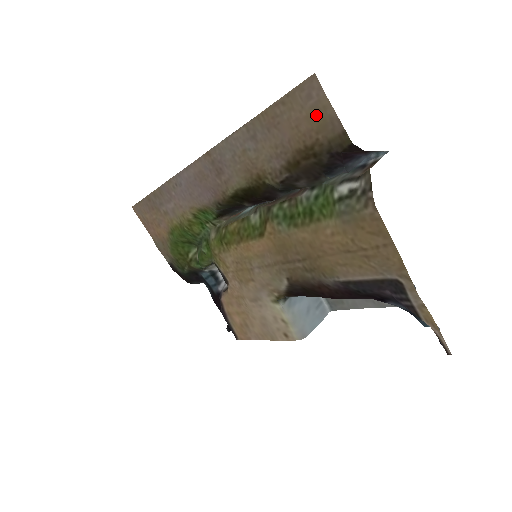
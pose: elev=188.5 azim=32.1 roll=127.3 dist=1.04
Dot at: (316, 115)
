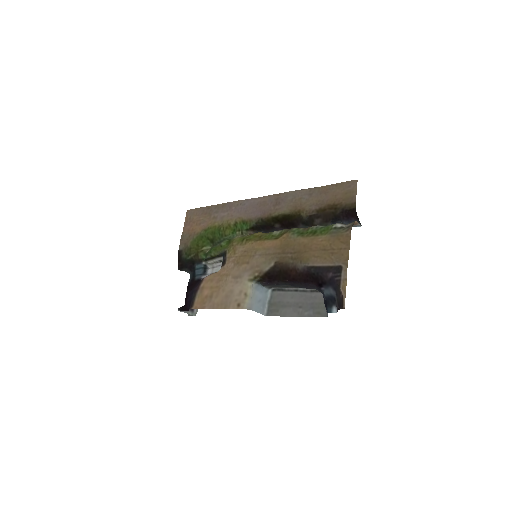
Dot at: (348, 194)
